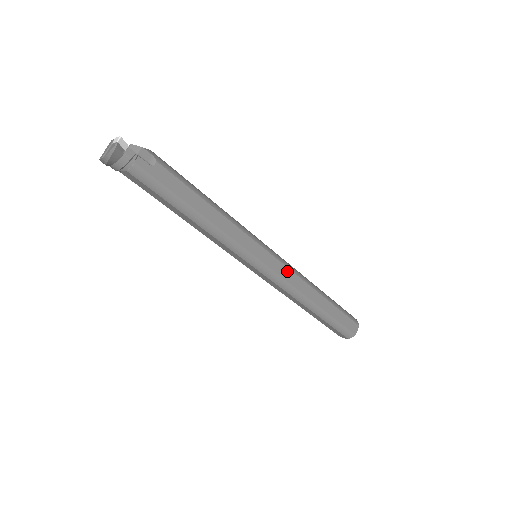
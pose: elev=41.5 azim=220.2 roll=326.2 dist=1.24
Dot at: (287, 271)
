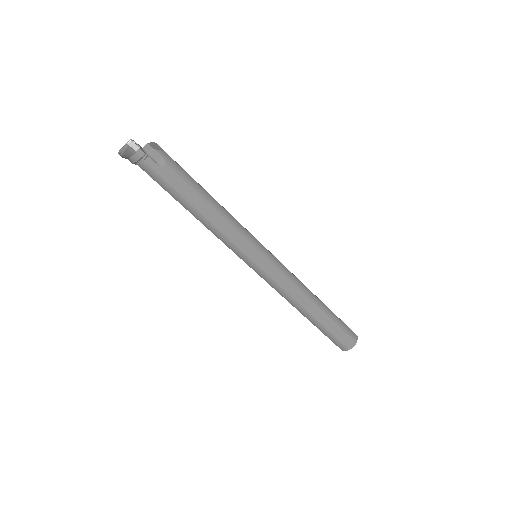
Dot at: (282, 277)
